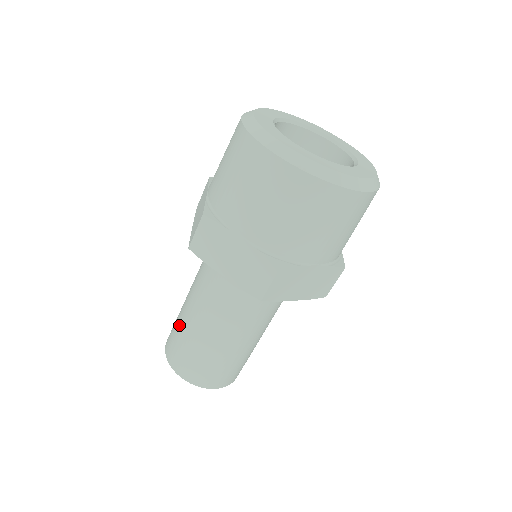
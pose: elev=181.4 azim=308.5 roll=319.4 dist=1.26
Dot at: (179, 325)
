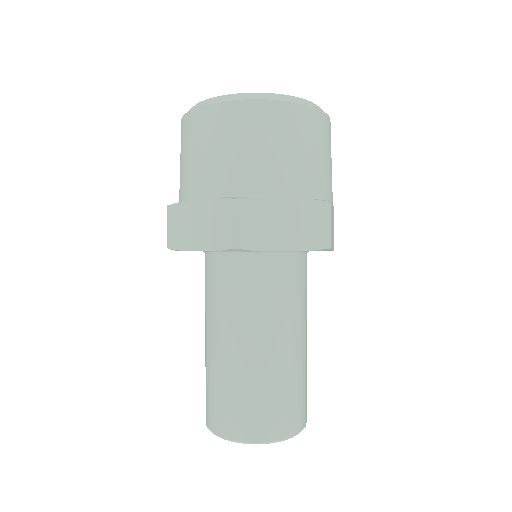
Dot at: occluded
